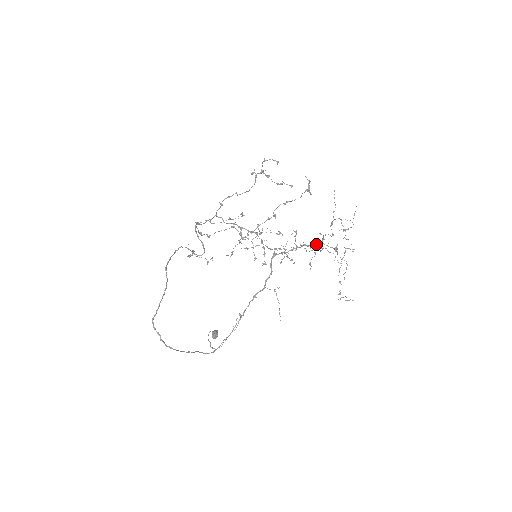
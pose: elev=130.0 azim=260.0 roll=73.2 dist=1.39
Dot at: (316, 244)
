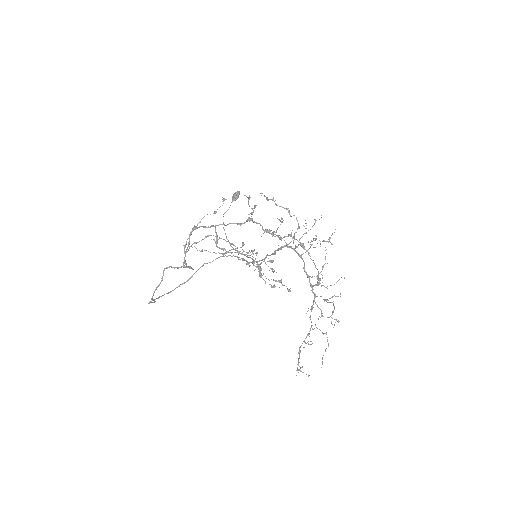
Dot at: occluded
